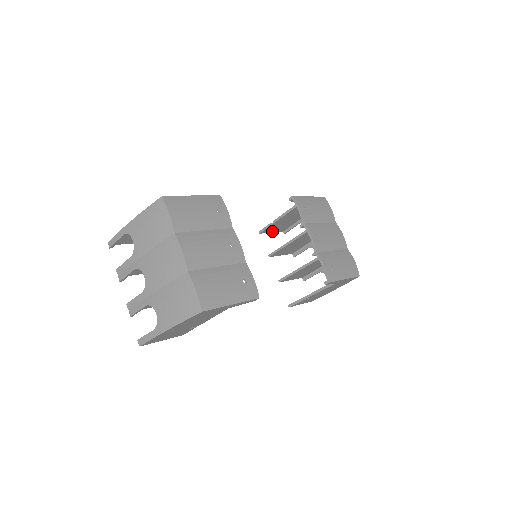
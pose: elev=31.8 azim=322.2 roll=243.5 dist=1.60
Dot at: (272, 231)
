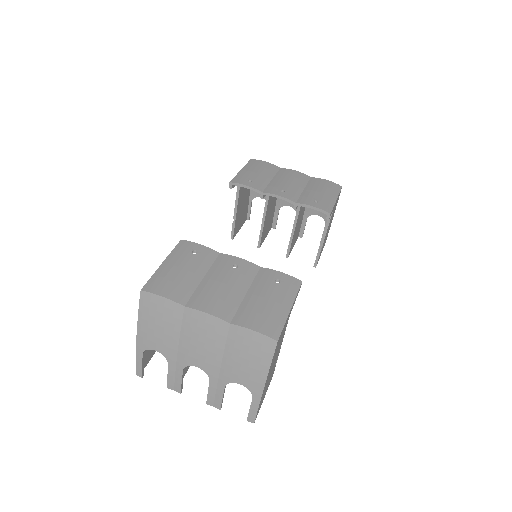
Dot at: (239, 228)
